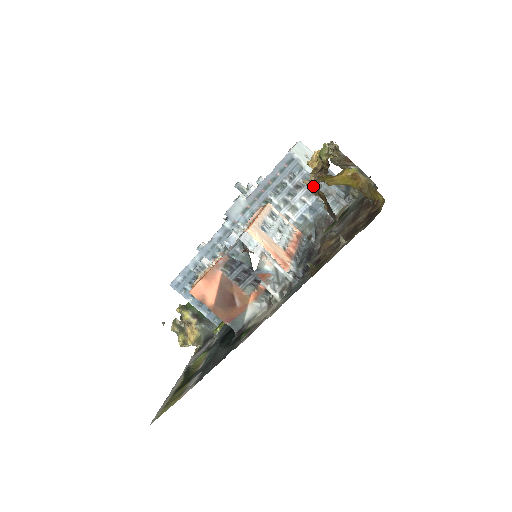
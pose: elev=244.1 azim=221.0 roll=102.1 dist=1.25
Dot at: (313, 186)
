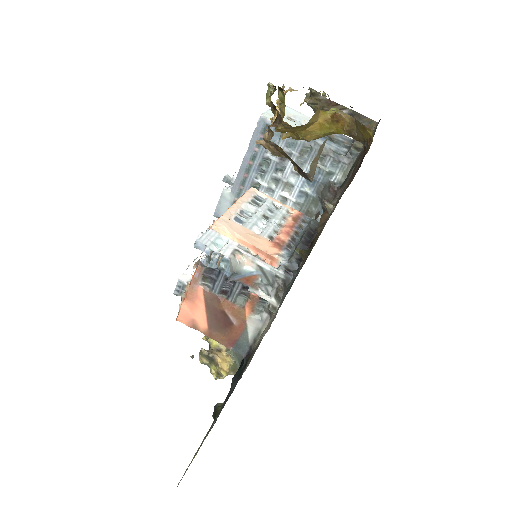
Dot at: (271, 145)
